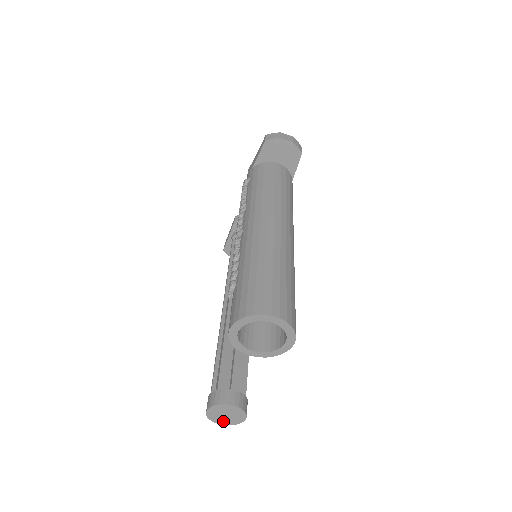
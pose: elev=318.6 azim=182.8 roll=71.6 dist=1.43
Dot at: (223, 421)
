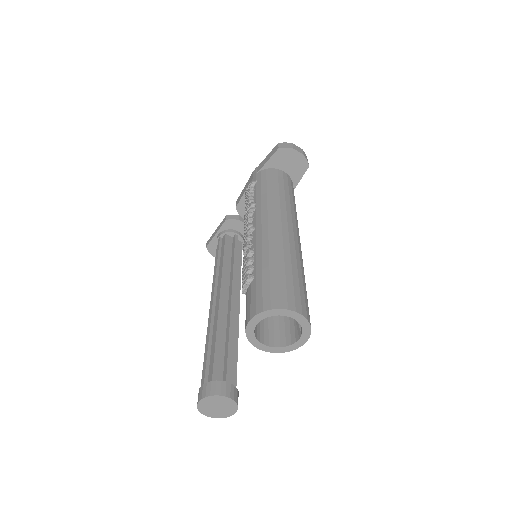
Dot at: (211, 413)
